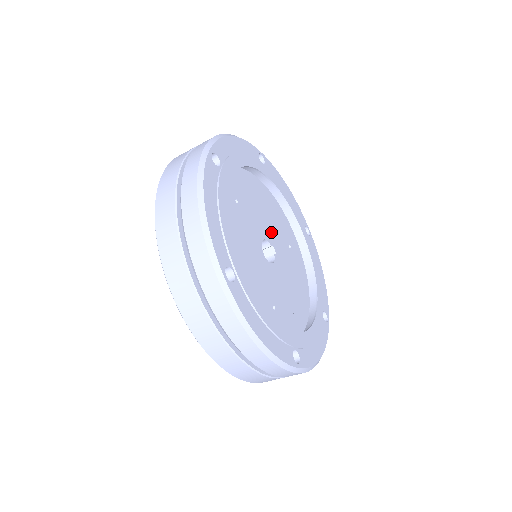
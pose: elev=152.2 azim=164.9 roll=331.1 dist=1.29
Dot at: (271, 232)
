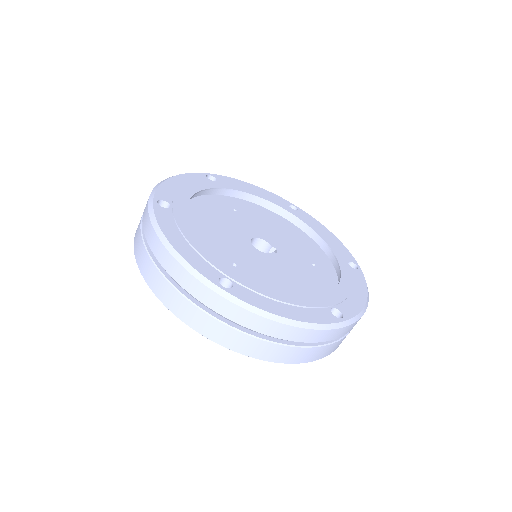
Dot at: (281, 244)
